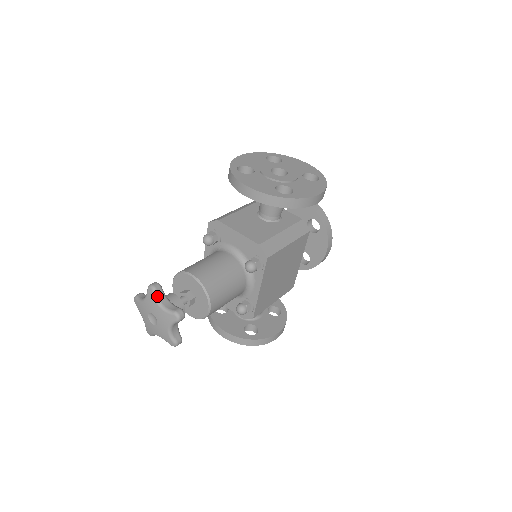
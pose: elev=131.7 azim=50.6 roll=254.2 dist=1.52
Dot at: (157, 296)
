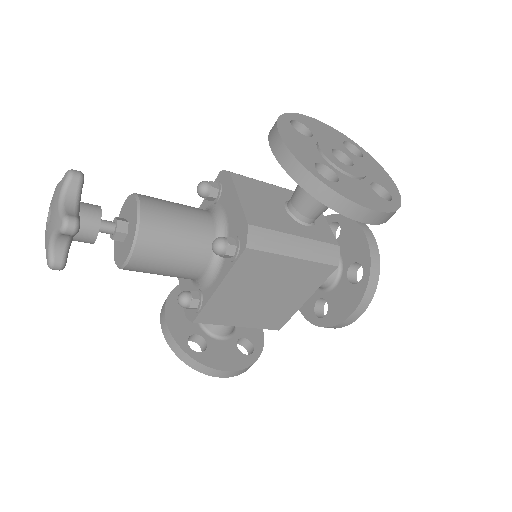
Dot at: (67, 186)
